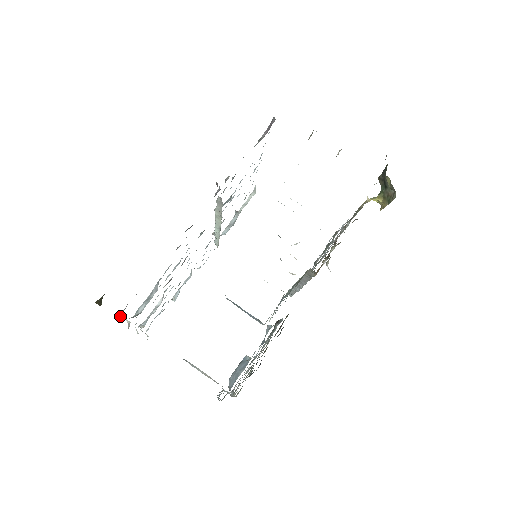
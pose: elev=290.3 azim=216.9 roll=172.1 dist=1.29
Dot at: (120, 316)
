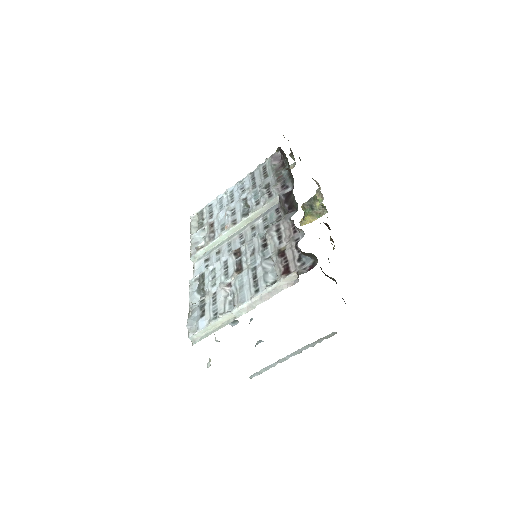
Dot at: (303, 269)
